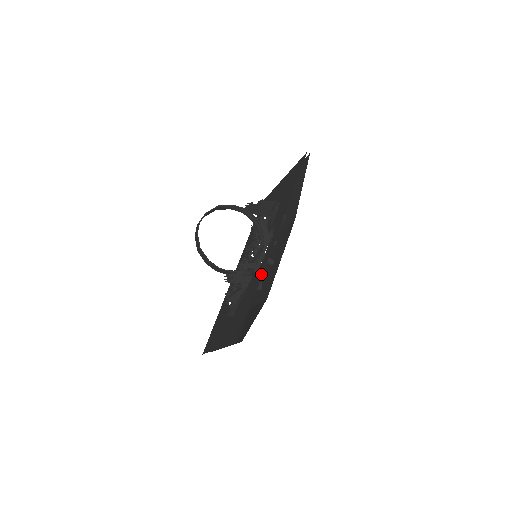
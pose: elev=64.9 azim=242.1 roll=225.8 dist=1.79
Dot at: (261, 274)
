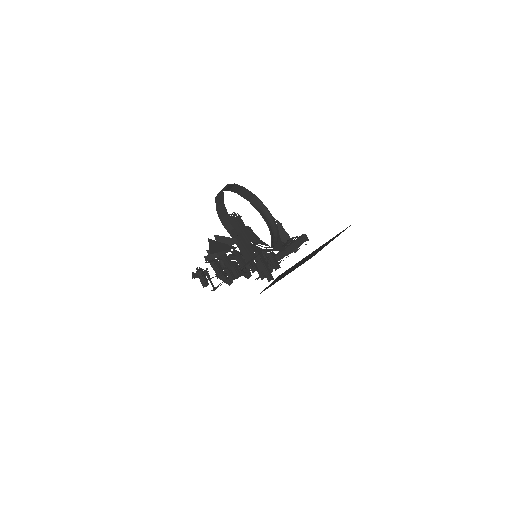
Dot at: occluded
